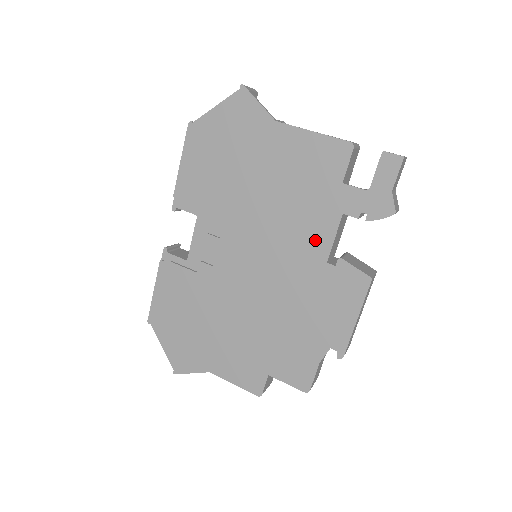
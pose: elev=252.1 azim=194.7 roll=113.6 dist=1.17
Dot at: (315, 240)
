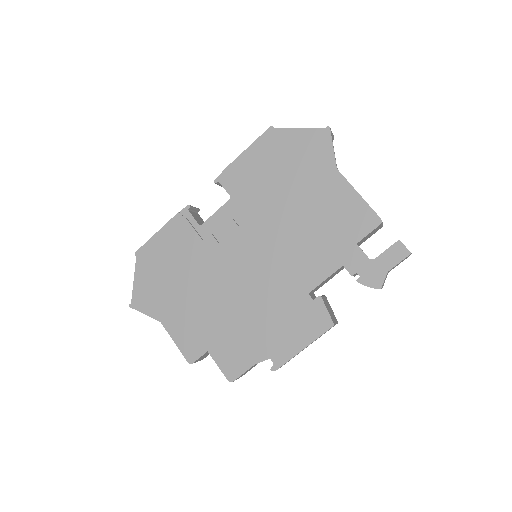
Dot at: (310, 272)
